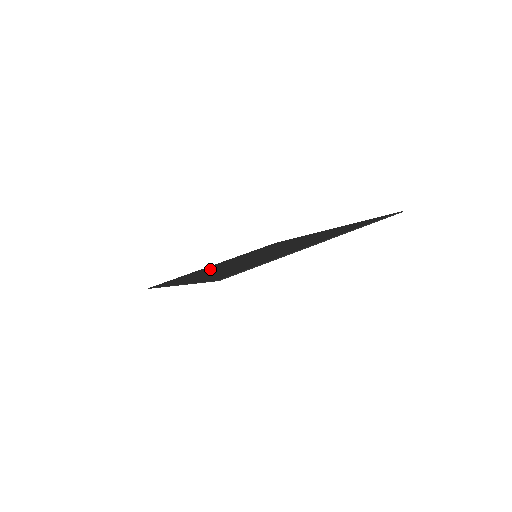
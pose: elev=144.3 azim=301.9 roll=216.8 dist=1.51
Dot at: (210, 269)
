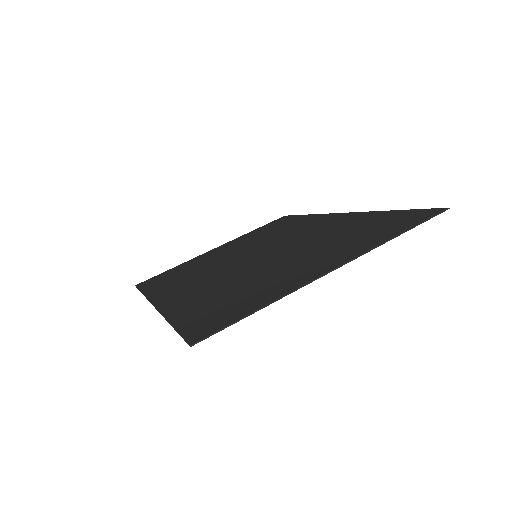
Dot at: (202, 269)
